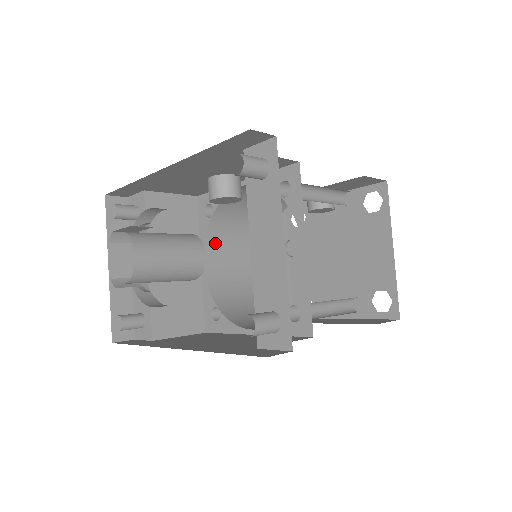
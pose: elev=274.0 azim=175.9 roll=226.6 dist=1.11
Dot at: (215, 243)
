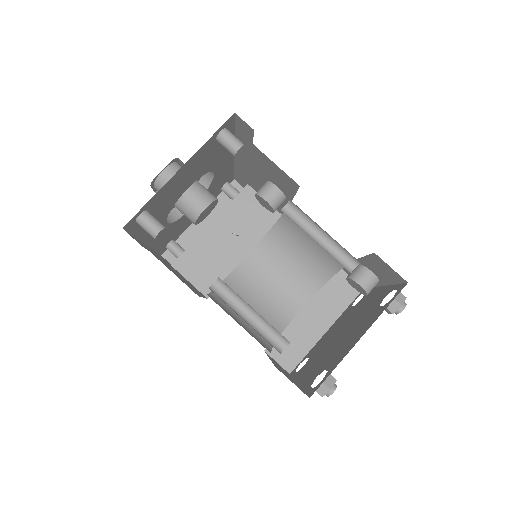
Dot at: (266, 251)
